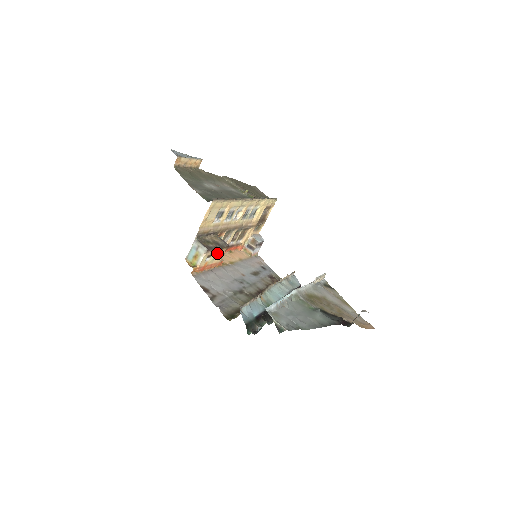
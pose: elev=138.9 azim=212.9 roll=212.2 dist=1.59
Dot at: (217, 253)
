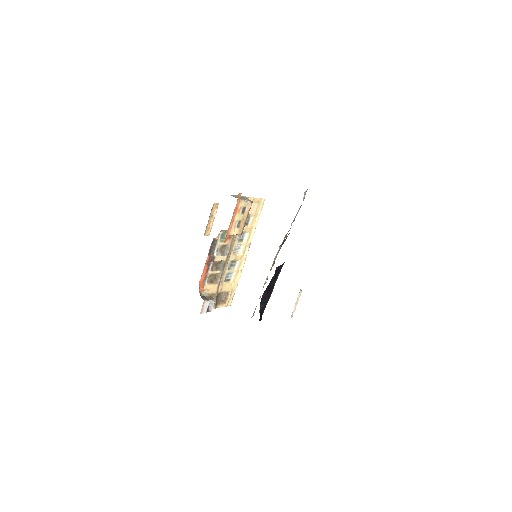
Dot at: (240, 223)
